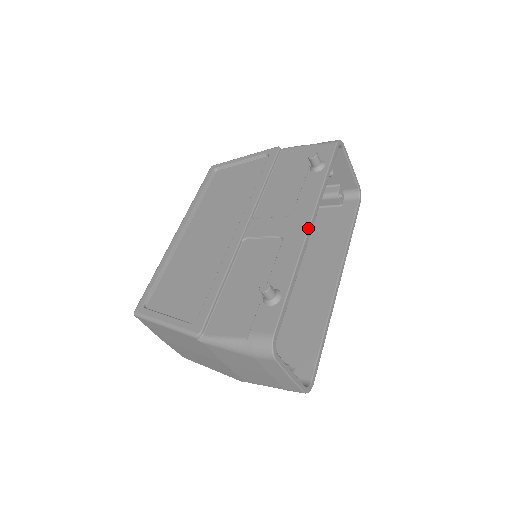
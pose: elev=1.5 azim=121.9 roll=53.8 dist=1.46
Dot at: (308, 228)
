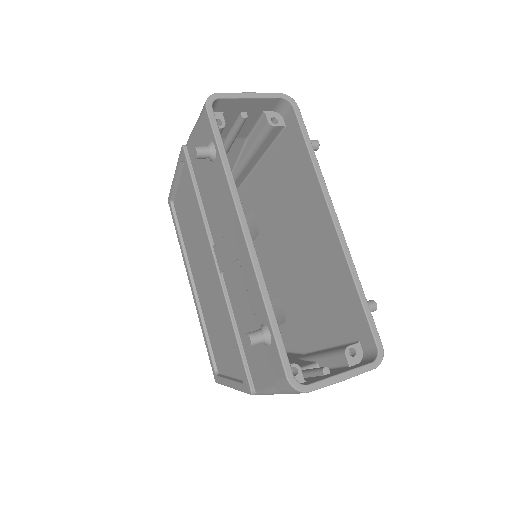
Dot at: (244, 239)
